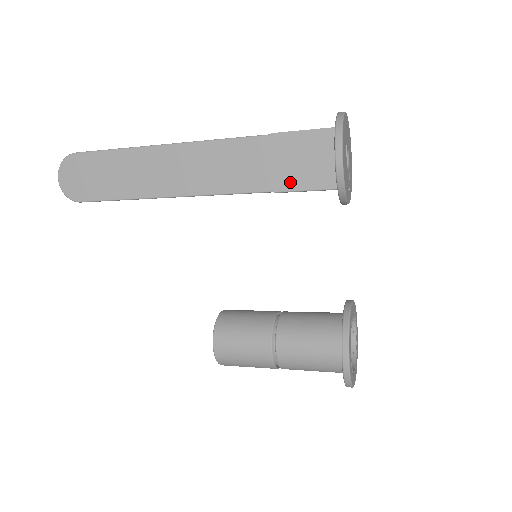
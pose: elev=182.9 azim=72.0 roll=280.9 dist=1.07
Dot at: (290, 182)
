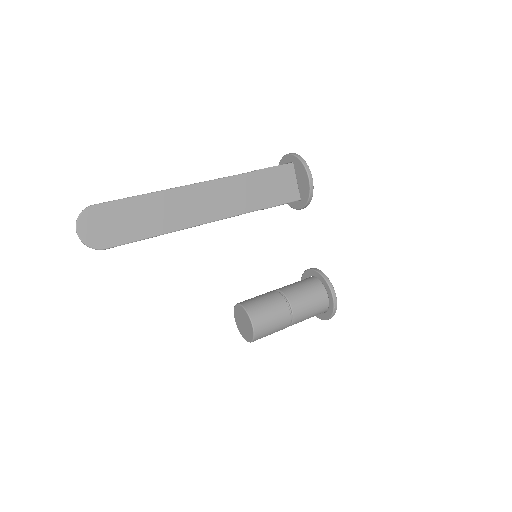
Dot at: (273, 200)
